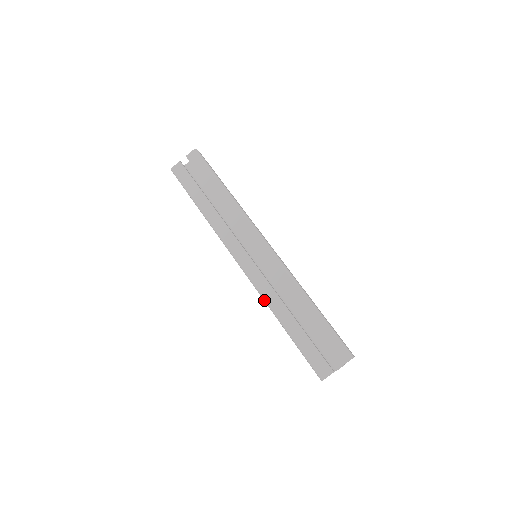
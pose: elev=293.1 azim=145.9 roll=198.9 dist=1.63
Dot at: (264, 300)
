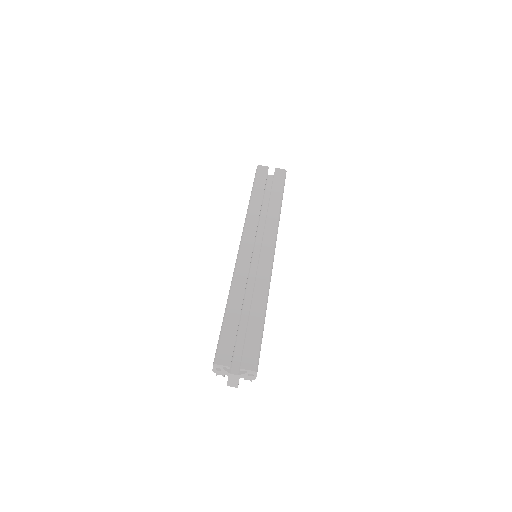
Dot at: (233, 279)
